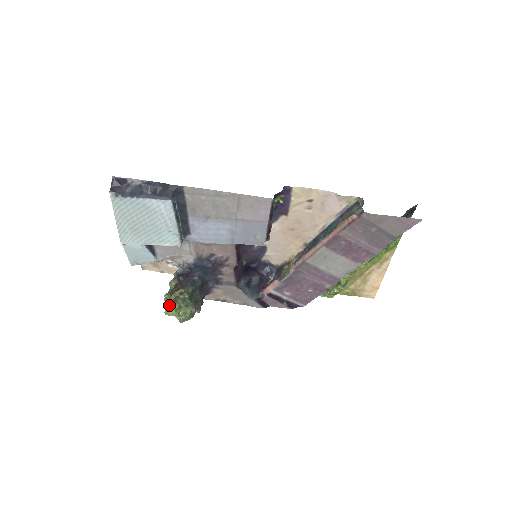
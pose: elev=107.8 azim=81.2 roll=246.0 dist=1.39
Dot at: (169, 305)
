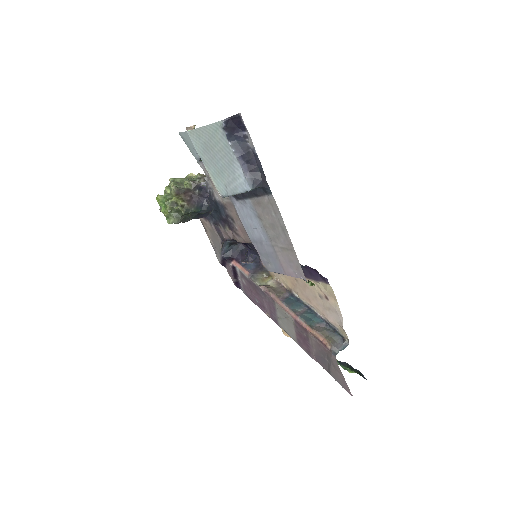
Dot at: (166, 197)
